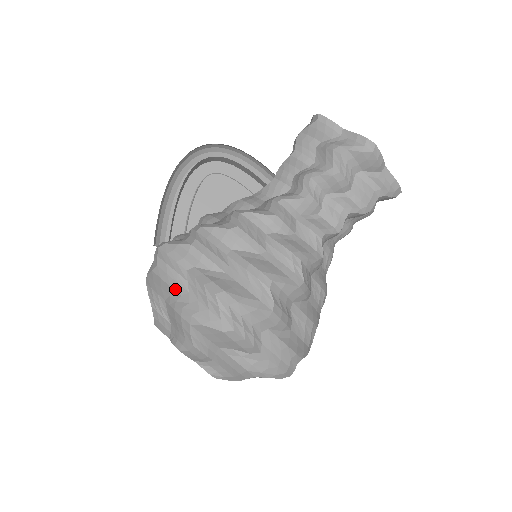
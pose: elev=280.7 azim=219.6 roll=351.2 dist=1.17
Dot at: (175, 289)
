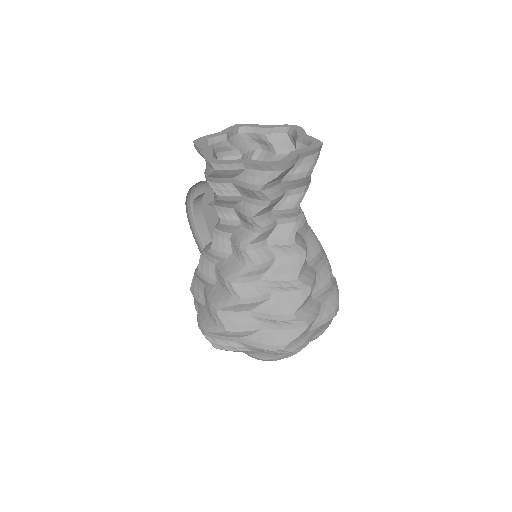
Dot at: occluded
